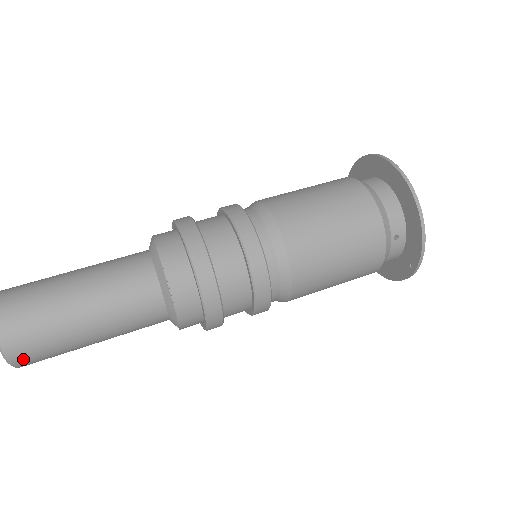
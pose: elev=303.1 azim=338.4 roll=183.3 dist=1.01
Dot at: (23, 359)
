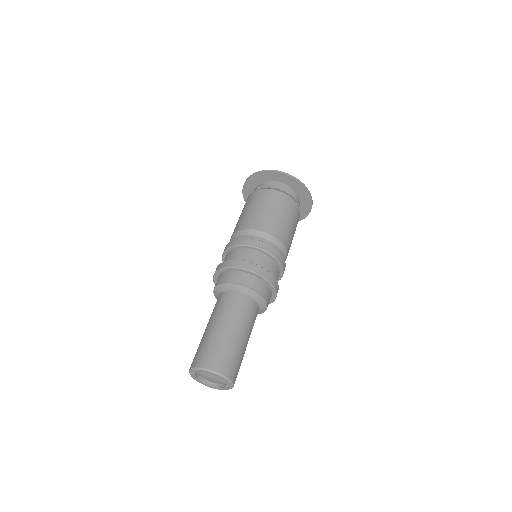
Dot at: (235, 380)
